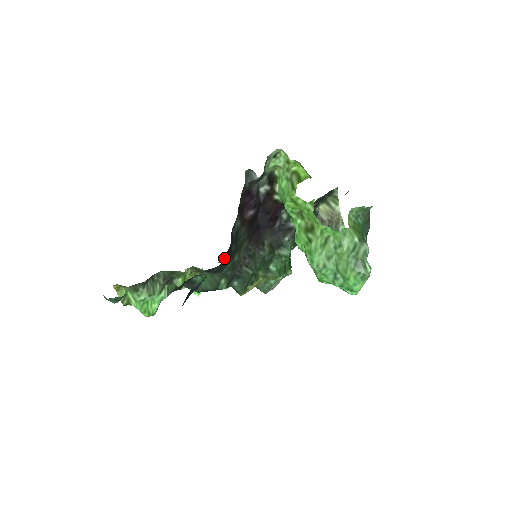
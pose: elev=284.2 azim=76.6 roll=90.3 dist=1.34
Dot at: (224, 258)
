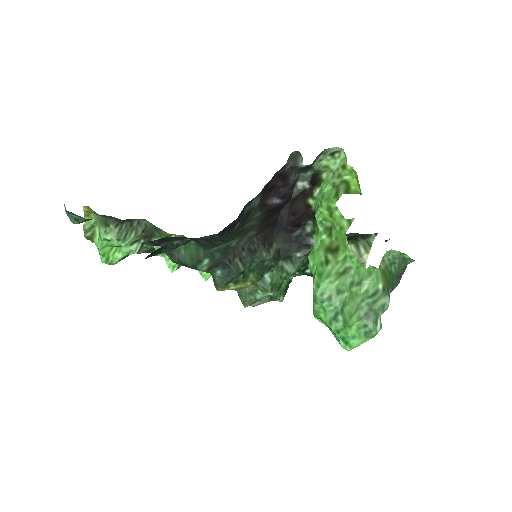
Dot at: occluded
